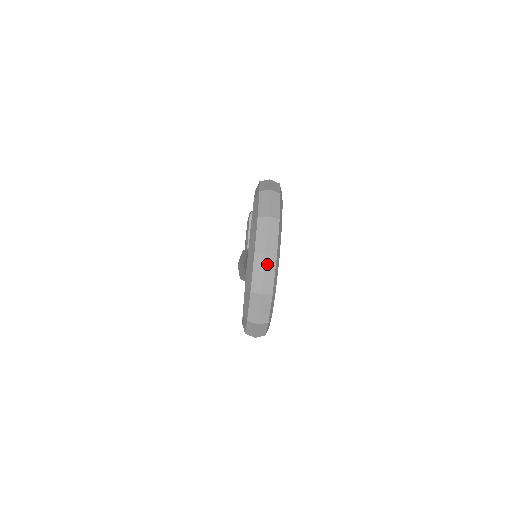
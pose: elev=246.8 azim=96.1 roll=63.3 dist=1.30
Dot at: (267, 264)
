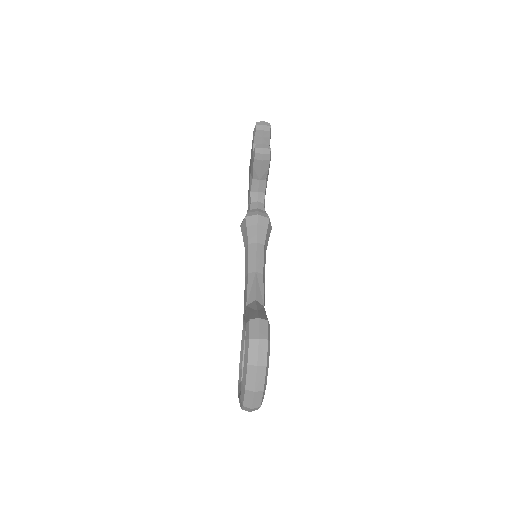
Dot at: (253, 409)
